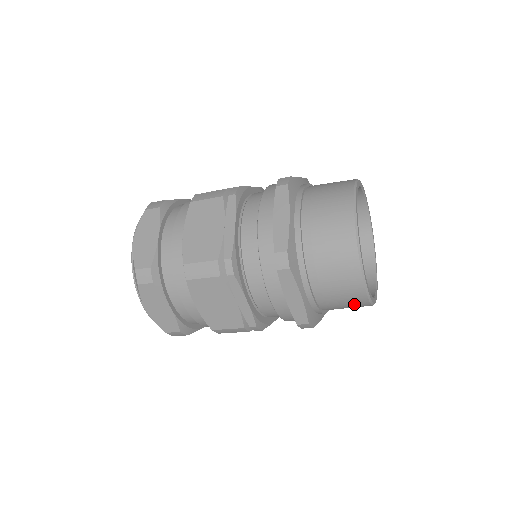
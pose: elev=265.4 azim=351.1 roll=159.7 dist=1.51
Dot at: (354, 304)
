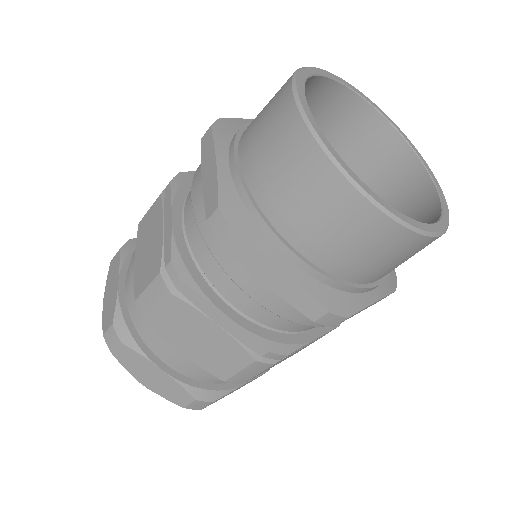
Dot at: occluded
